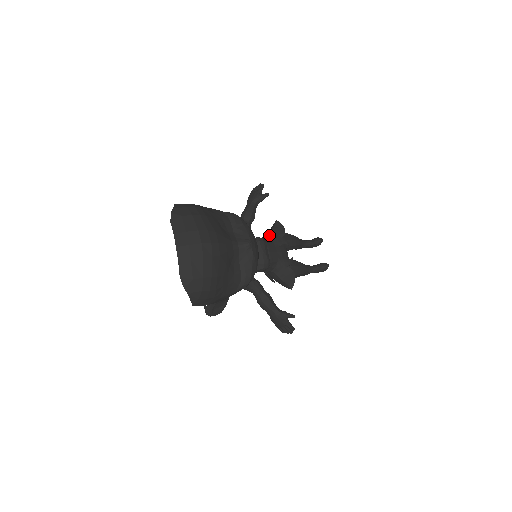
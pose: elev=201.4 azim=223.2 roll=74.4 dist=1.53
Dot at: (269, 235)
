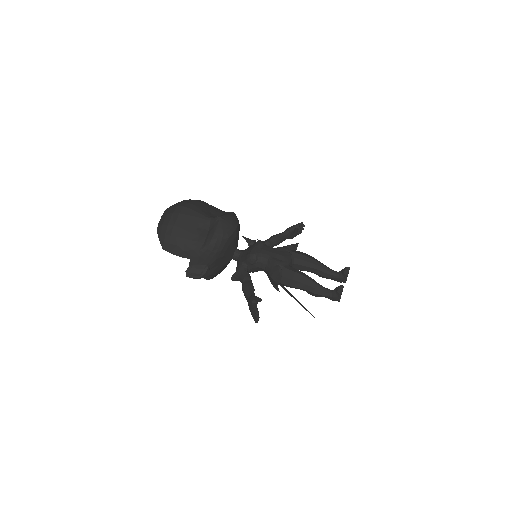
Dot at: occluded
